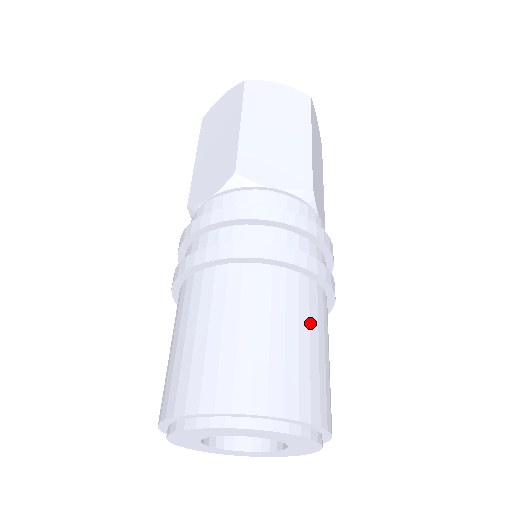
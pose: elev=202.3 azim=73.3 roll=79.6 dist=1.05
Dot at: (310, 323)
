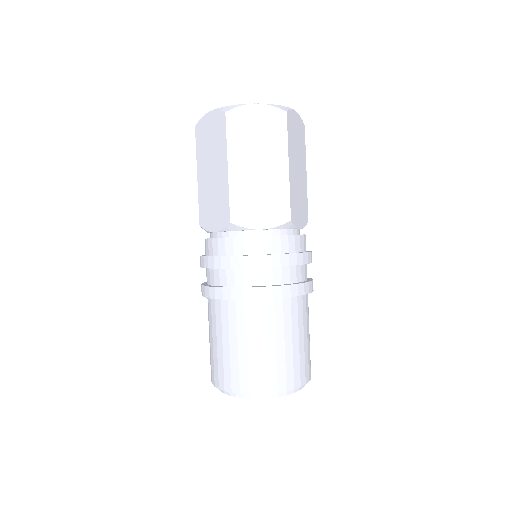
Dot at: occluded
